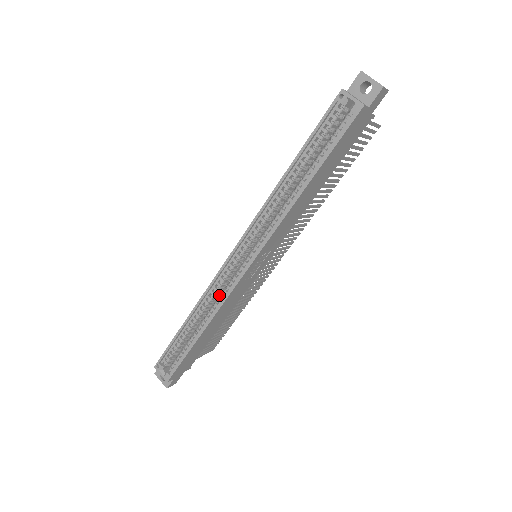
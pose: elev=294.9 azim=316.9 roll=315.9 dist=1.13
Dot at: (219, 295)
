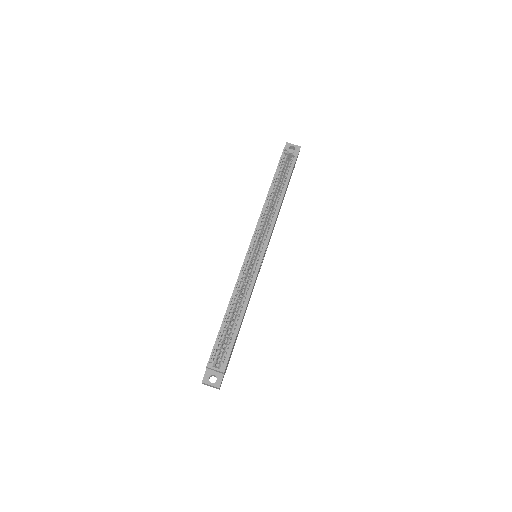
Dot at: (244, 284)
